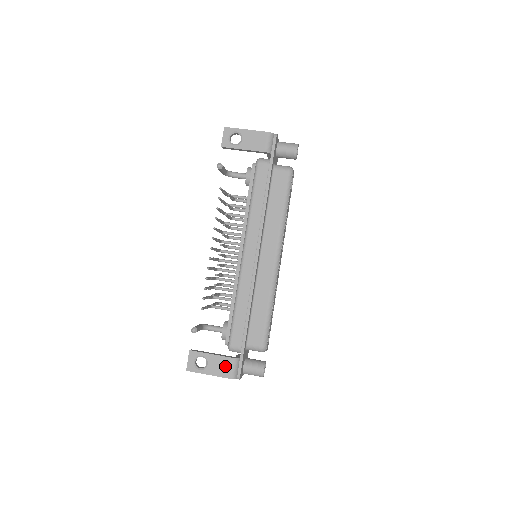
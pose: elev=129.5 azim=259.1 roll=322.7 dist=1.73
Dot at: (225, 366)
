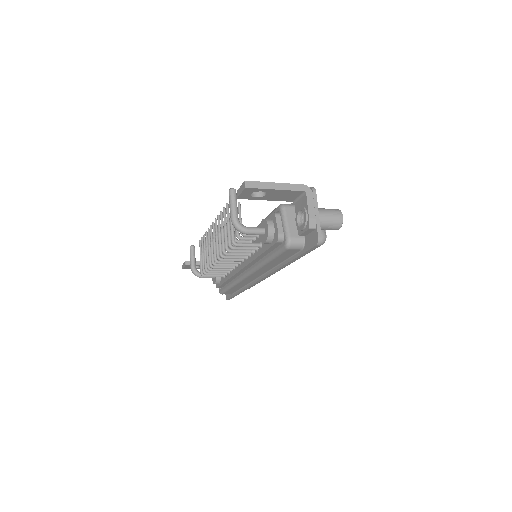
Dot at: occluded
